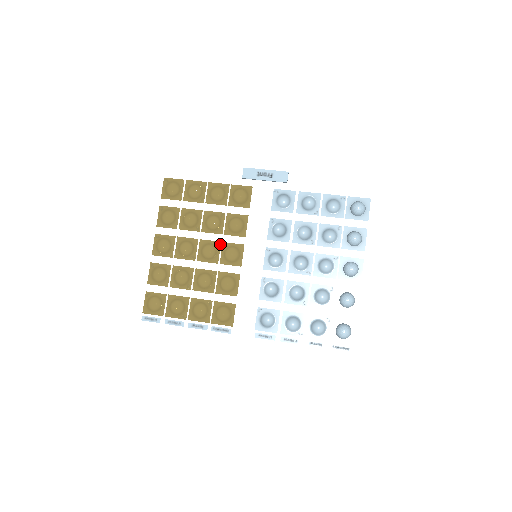
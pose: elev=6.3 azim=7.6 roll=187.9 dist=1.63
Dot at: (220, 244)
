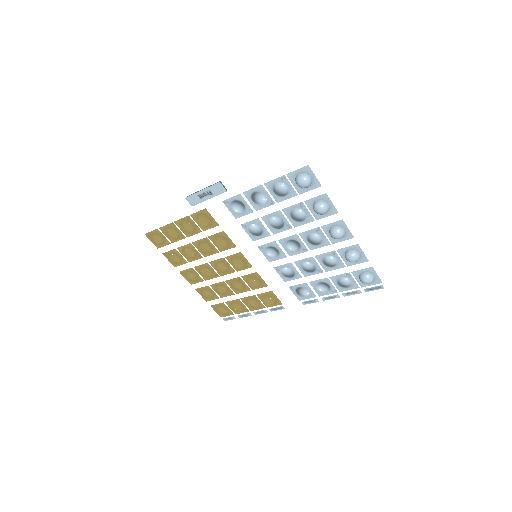
Dot at: (224, 259)
